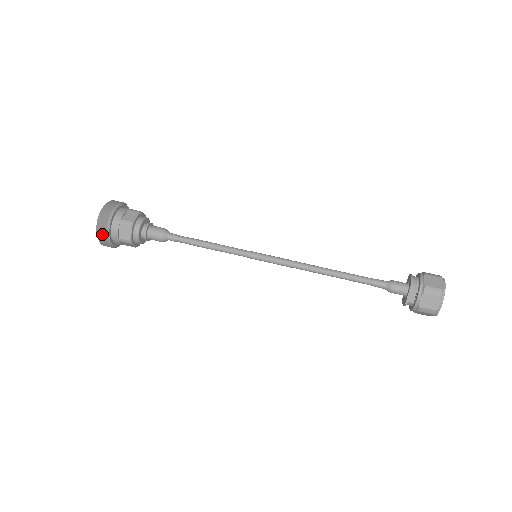
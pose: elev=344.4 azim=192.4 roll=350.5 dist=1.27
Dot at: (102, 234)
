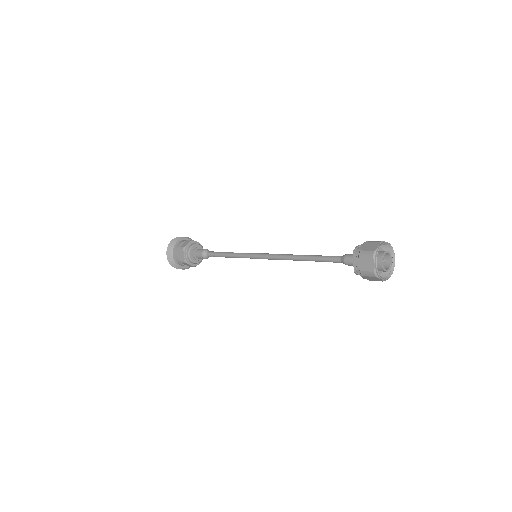
Dot at: (170, 259)
